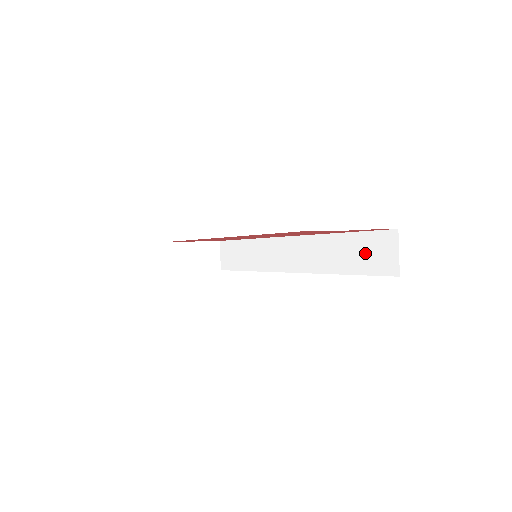
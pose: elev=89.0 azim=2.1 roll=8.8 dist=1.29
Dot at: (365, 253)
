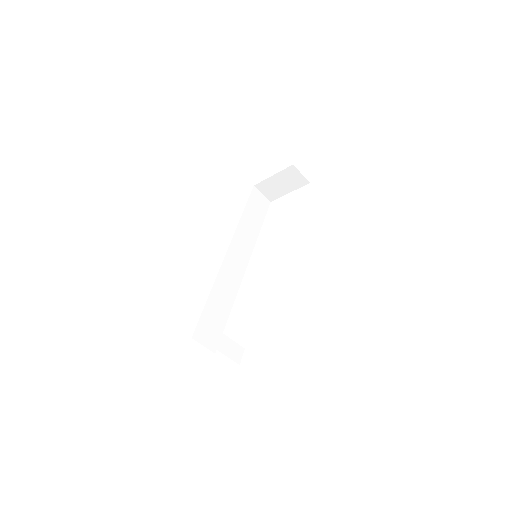
Dot at: occluded
